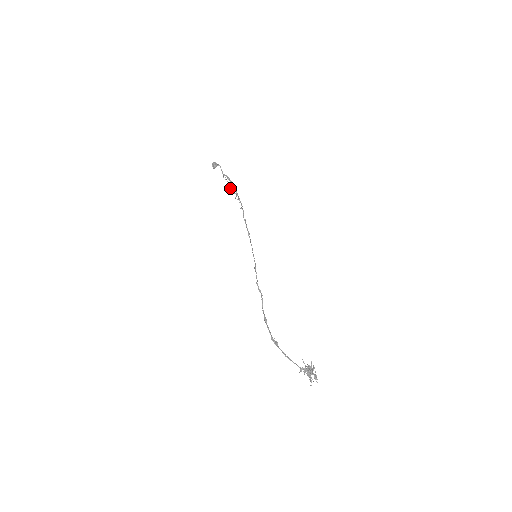
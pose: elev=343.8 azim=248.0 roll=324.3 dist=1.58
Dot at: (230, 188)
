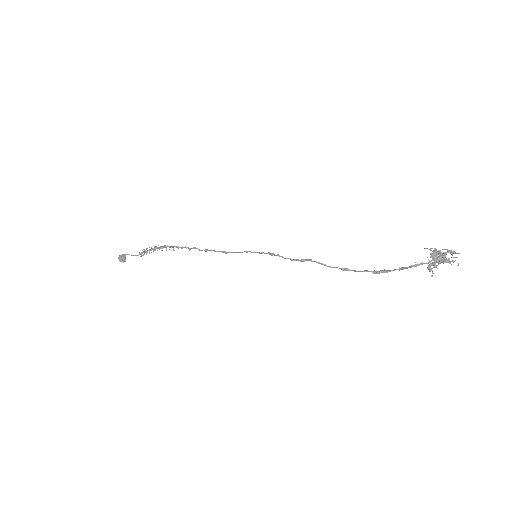
Dot at: occluded
